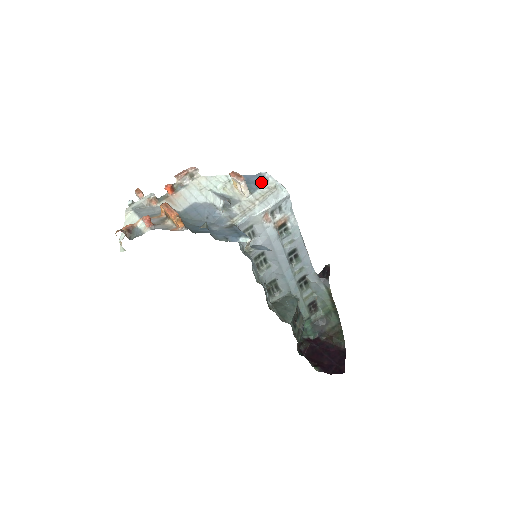
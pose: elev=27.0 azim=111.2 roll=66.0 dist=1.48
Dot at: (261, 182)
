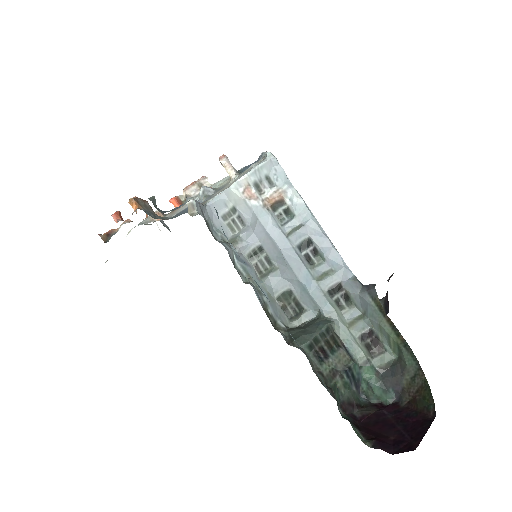
Dot at: (256, 162)
